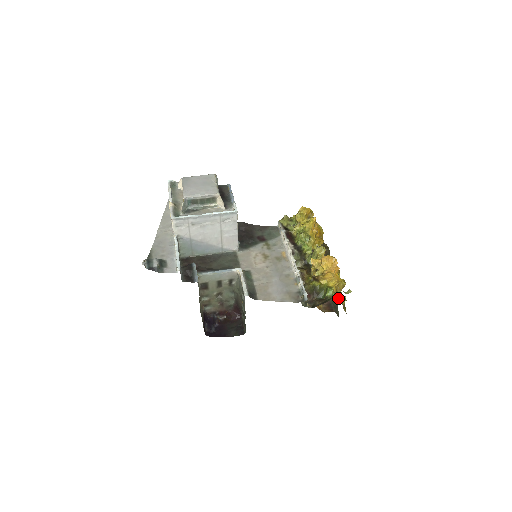
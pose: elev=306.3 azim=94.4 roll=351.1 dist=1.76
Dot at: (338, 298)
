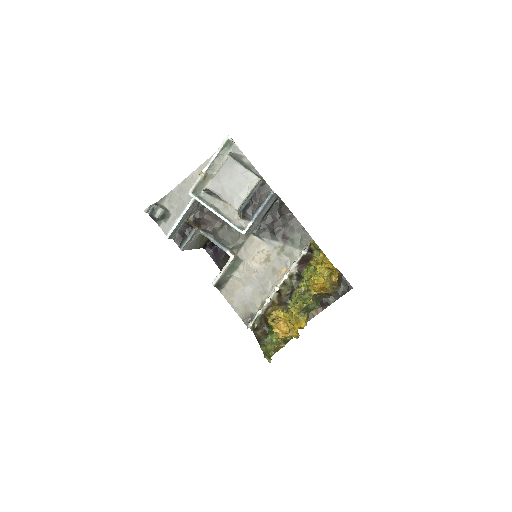
Dot at: (275, 344)
